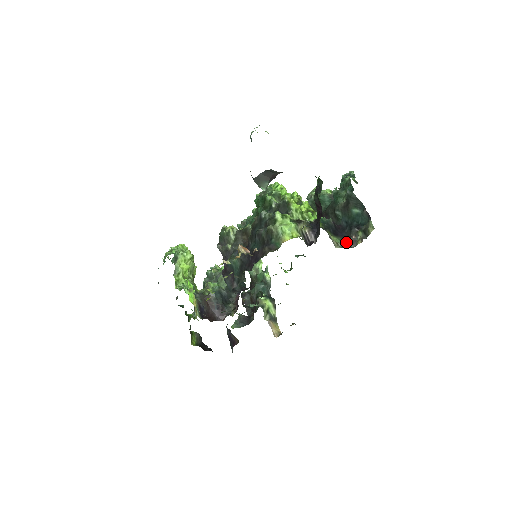
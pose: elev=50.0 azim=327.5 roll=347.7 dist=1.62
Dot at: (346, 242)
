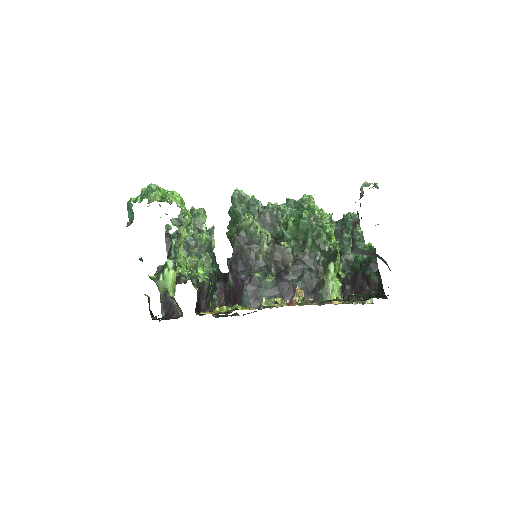
Dot at: occluded
